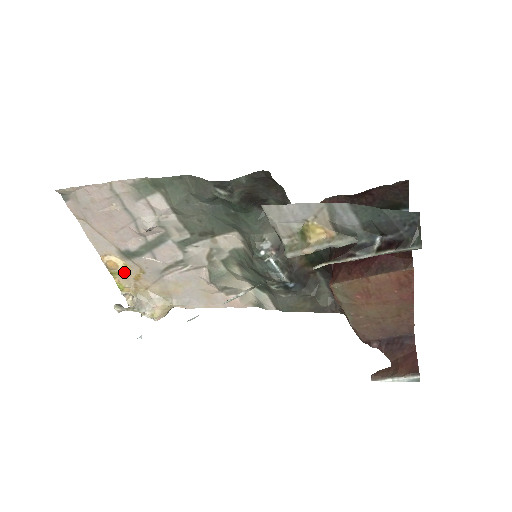
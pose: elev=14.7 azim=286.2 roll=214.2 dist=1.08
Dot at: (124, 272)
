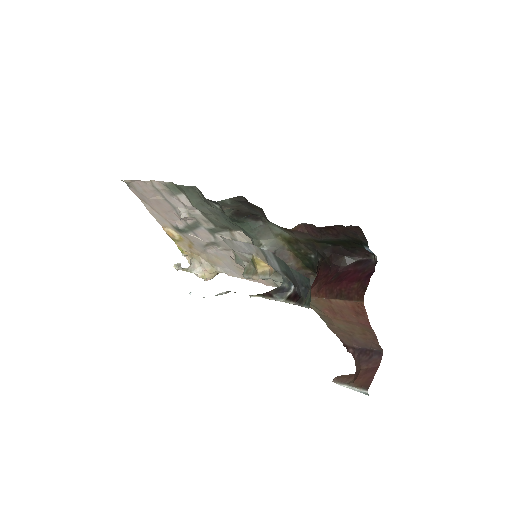
Dot at: (180, 240)
